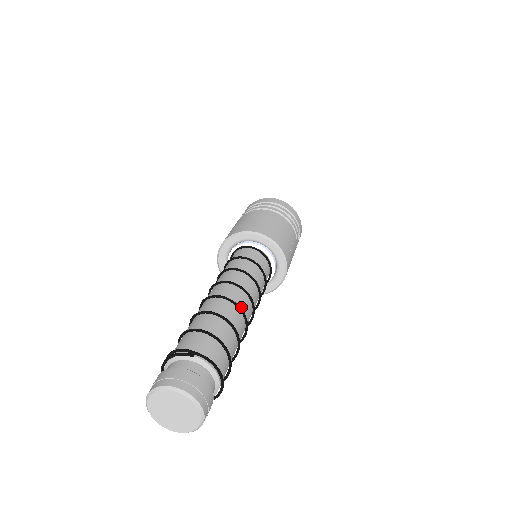
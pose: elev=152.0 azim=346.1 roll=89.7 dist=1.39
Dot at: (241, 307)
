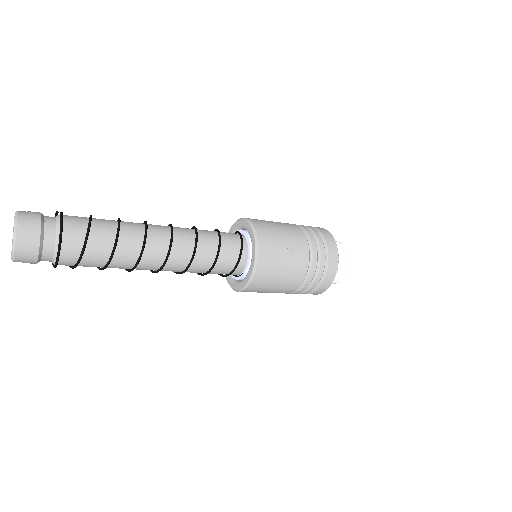
Dot at: (152, 232)
